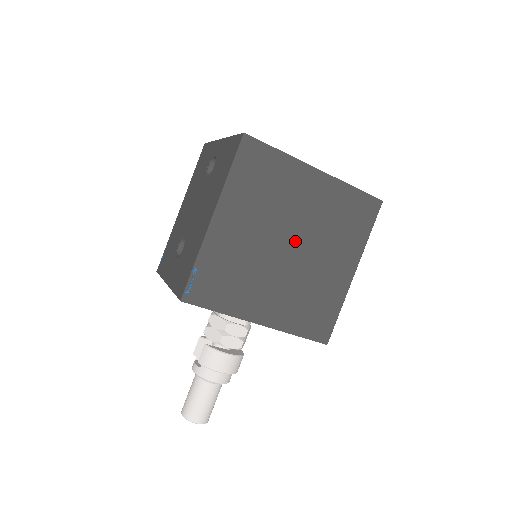
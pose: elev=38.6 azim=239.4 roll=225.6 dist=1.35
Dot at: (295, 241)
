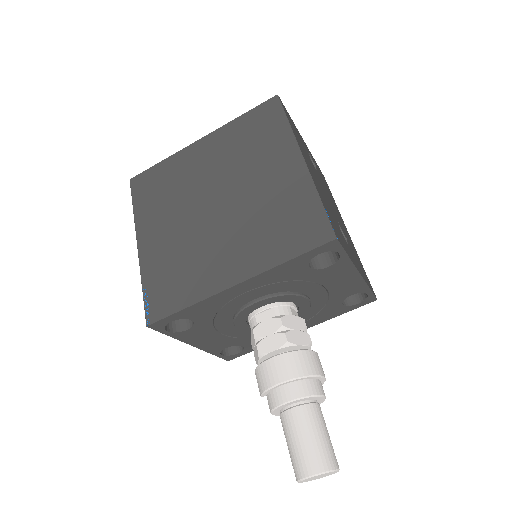
Dot at: (217, 195)
